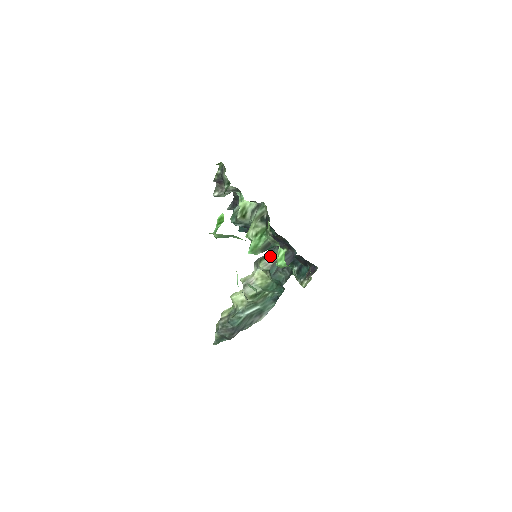
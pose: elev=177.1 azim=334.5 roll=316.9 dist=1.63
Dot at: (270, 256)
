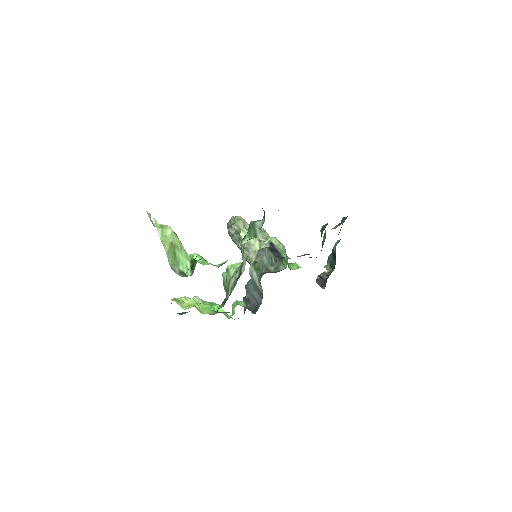
Dot at: (258, 275)
